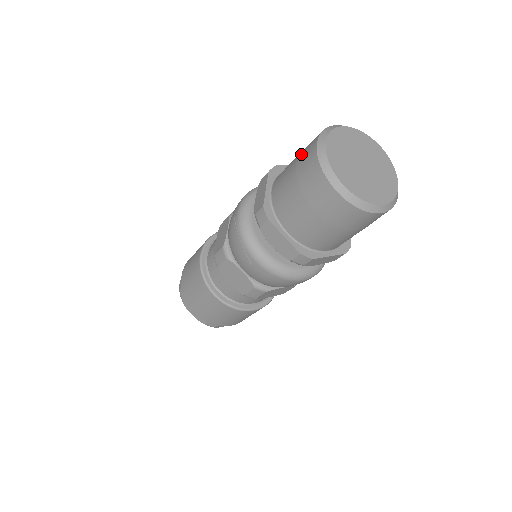
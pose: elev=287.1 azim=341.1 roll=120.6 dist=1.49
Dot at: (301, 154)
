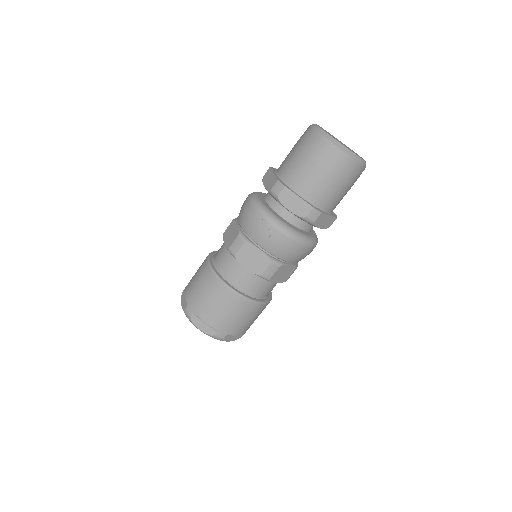
Dot at: (298, 141)
